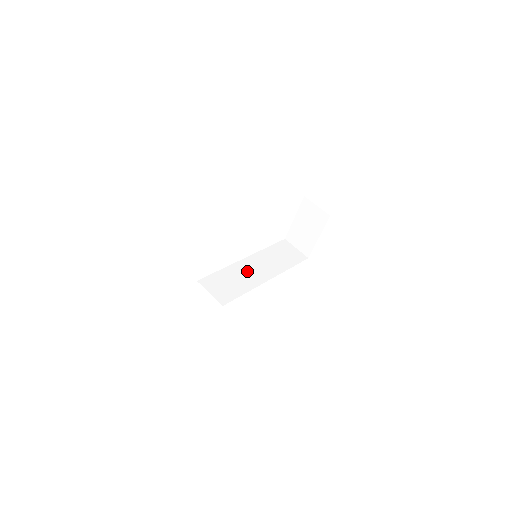
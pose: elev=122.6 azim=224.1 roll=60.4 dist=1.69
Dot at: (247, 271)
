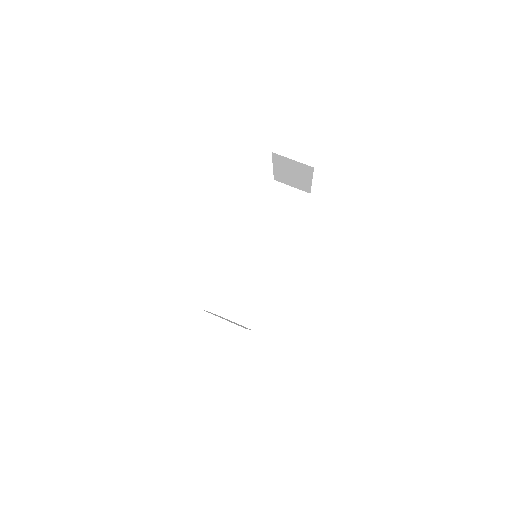
Dot at: (255, 265)
